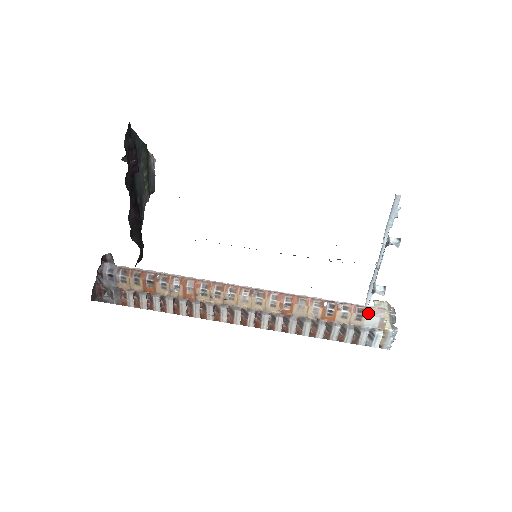
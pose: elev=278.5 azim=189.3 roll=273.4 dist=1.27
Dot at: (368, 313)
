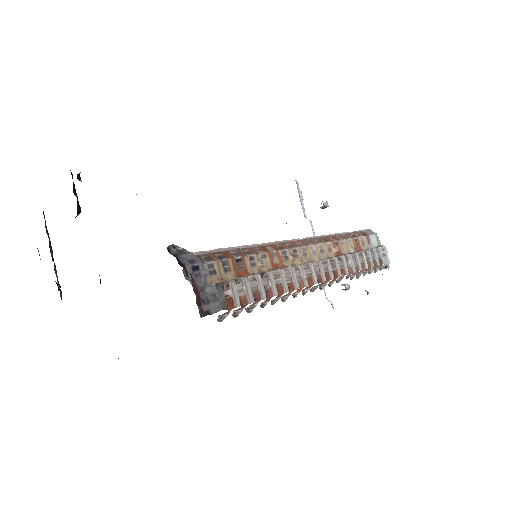
Dot at: (369, 234)
